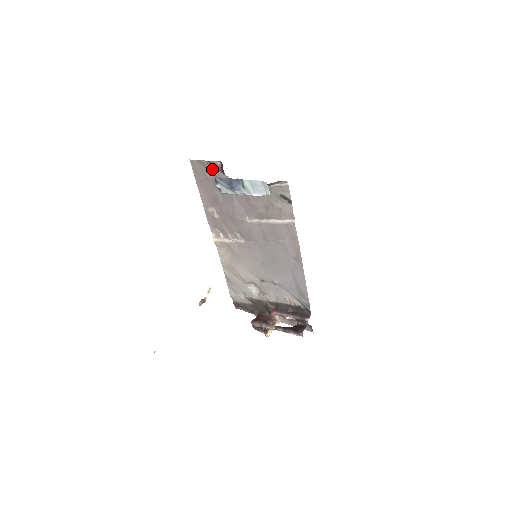
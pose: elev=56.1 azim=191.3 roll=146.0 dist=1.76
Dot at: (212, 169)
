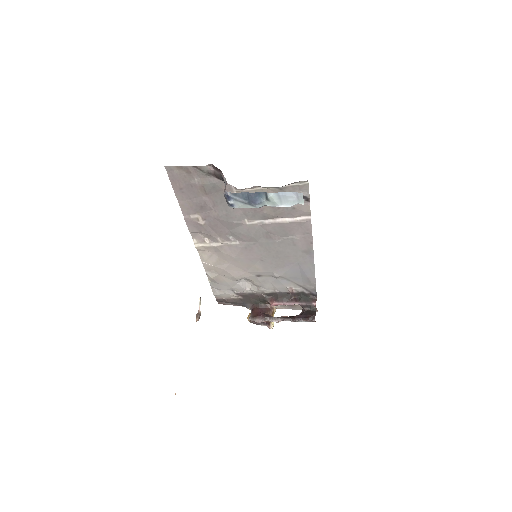
Dot at: (199, 174)
